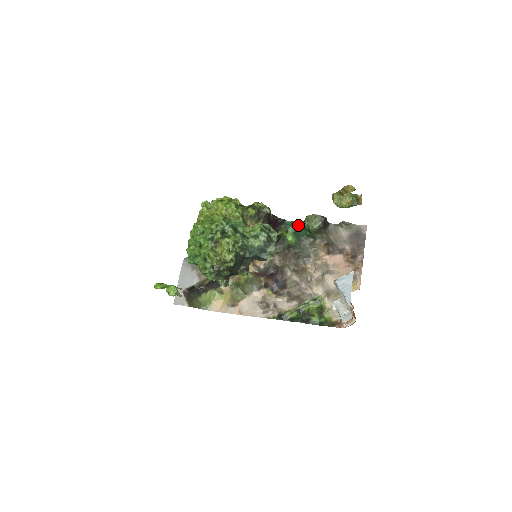
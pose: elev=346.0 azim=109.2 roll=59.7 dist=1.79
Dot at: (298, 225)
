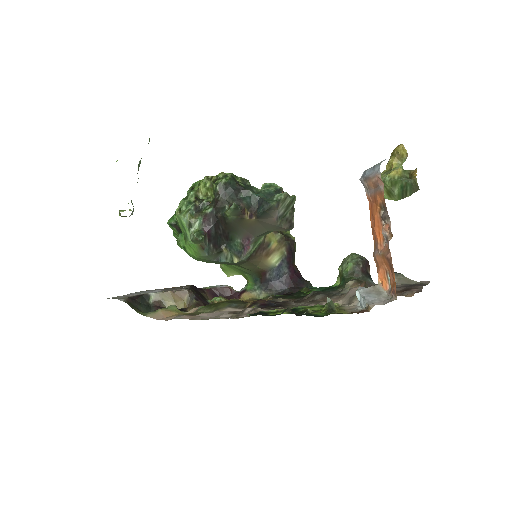
Dot at: (327, 287)
